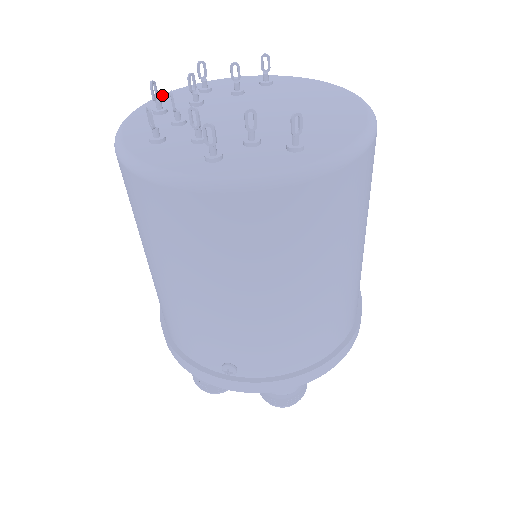
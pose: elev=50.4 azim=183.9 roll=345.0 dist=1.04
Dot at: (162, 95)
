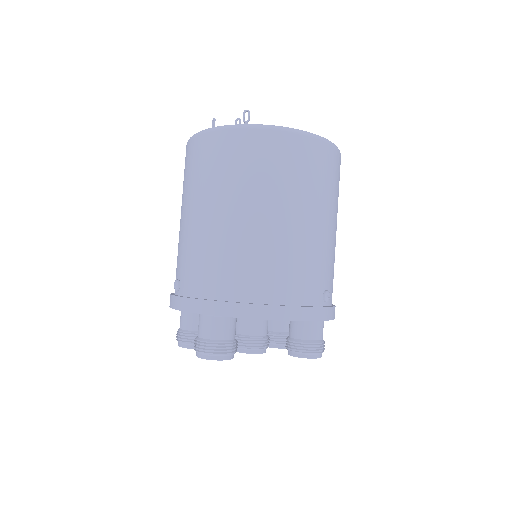
Dot at: occluded
